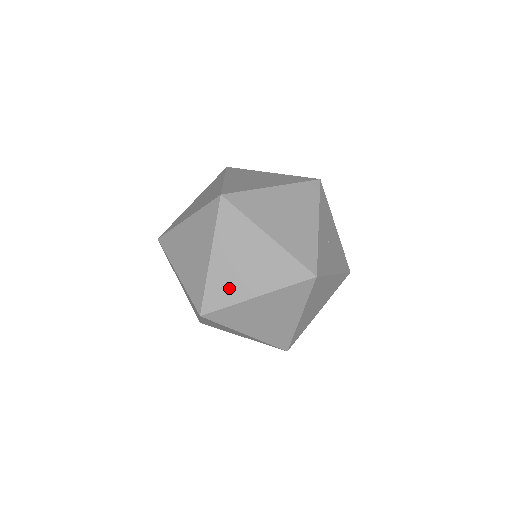
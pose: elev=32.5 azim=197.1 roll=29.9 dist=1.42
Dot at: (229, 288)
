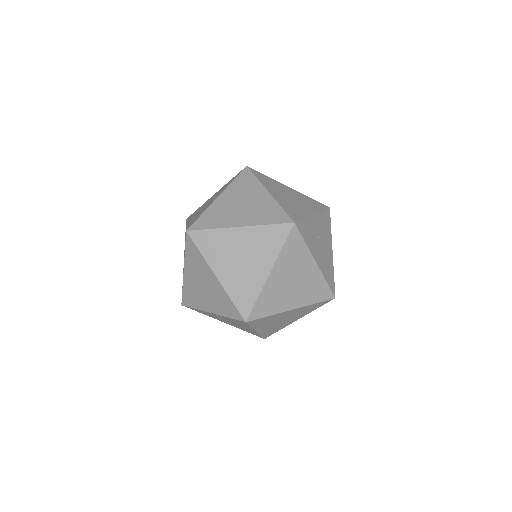
Dot at: (220, 217)
